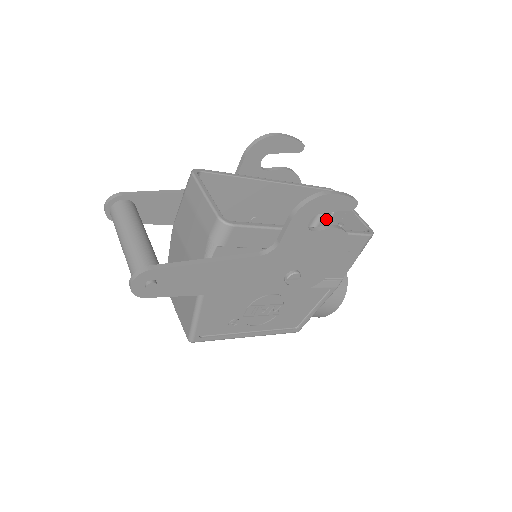
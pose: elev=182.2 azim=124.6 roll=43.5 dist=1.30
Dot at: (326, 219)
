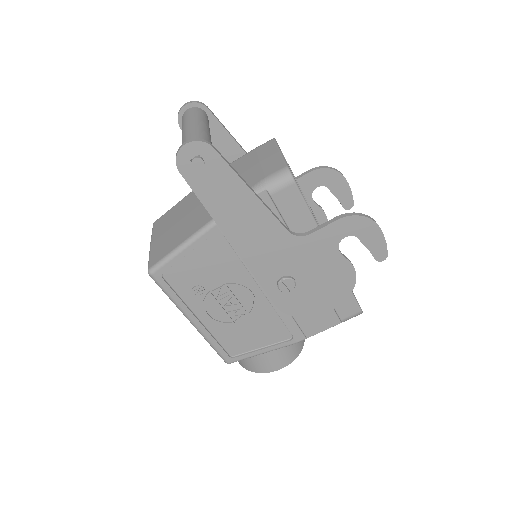
Dot at: occluded
